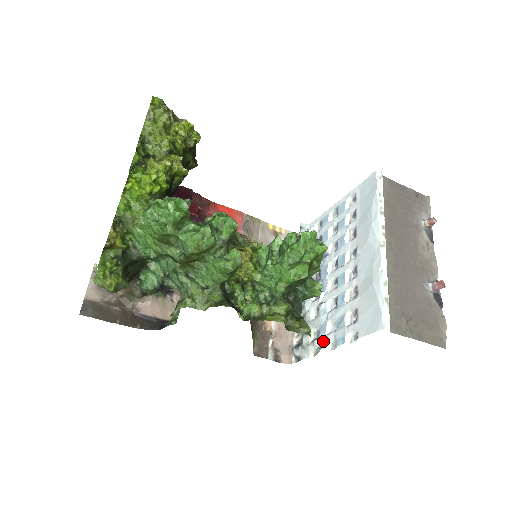
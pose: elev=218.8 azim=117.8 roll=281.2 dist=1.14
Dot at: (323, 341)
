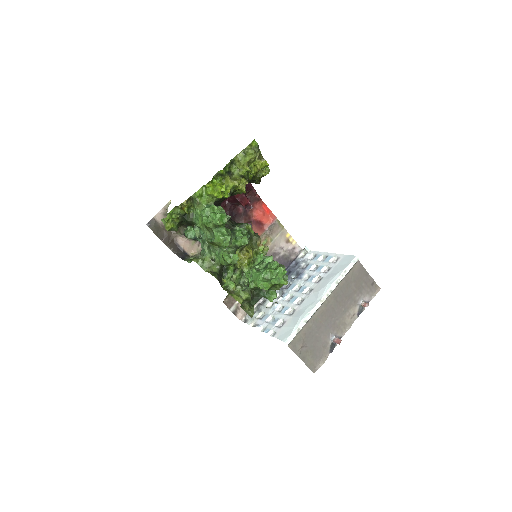
Dot at: (261, 323)
